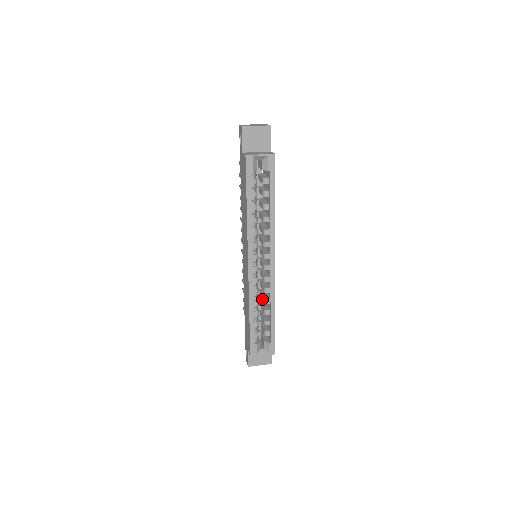
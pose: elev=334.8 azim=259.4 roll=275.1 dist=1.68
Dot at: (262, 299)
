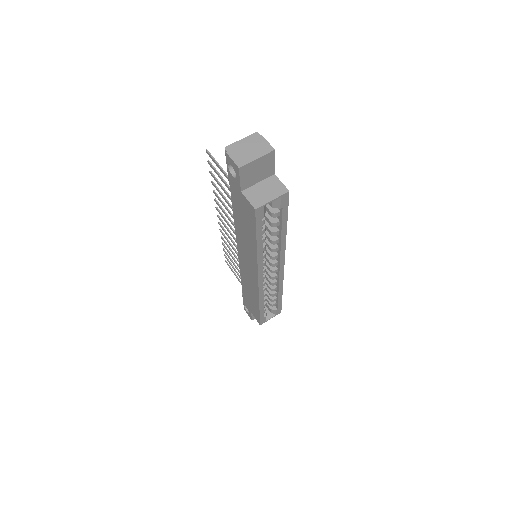
Dot at: occluded
